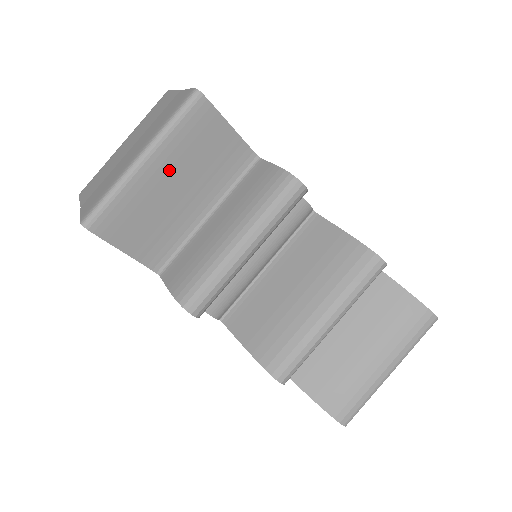
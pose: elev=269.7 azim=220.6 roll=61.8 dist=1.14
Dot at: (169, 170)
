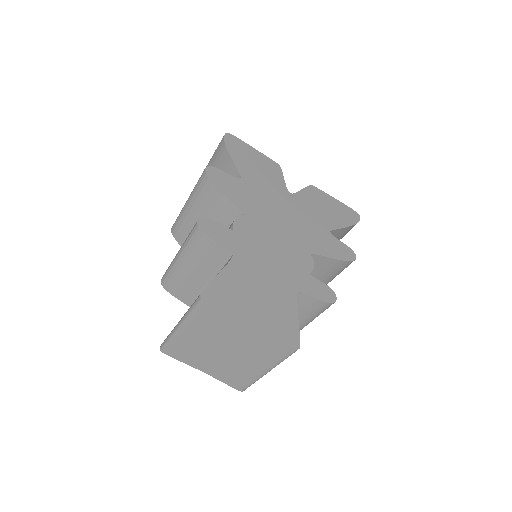
Dot at: occluded
